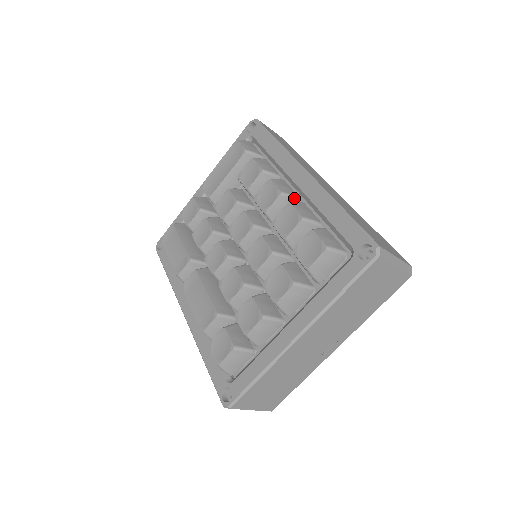
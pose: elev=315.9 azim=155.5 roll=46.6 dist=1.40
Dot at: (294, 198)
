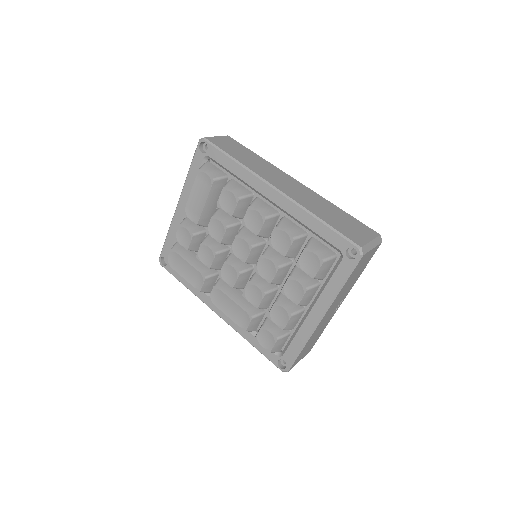
Dot at: (276, 216)
